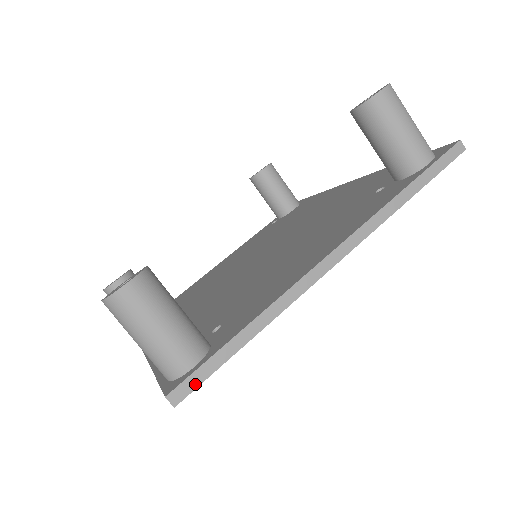
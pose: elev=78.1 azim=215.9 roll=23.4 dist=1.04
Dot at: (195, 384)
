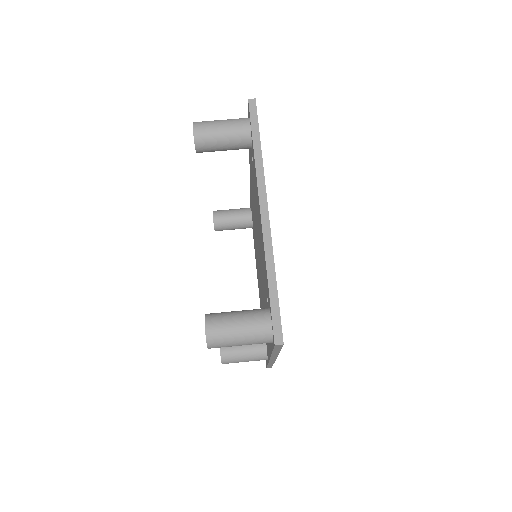
Dot at: (279, 326)
